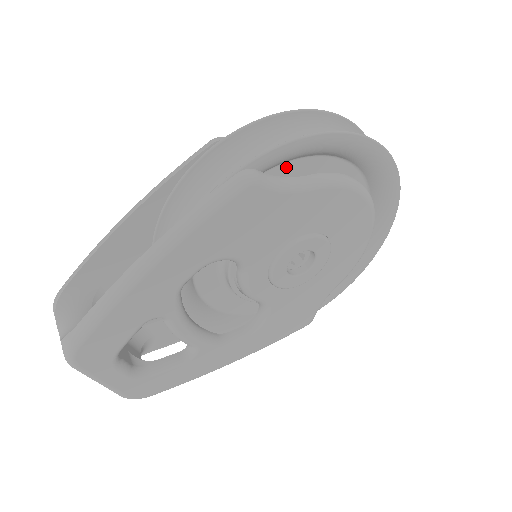
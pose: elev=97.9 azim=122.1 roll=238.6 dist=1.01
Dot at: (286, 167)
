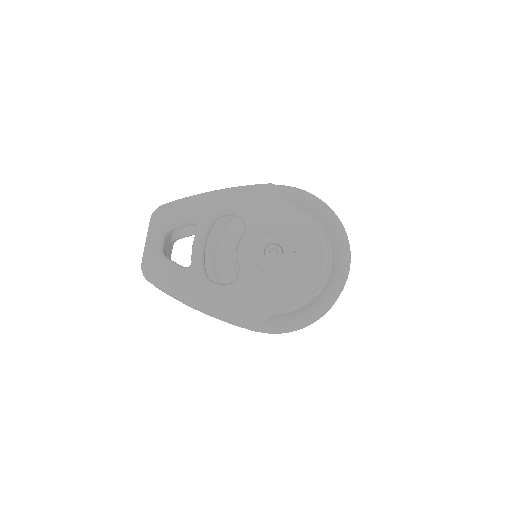
Dot at: occluded
